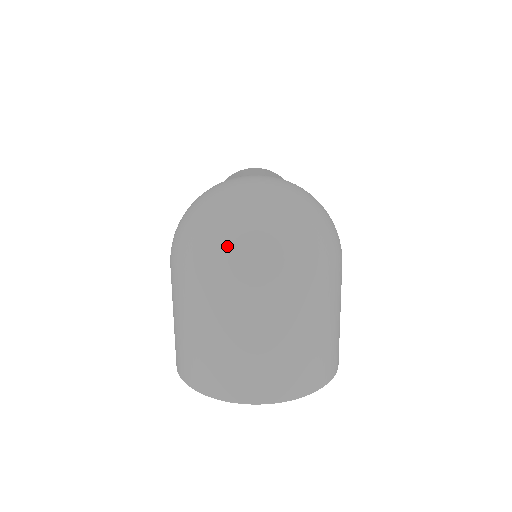
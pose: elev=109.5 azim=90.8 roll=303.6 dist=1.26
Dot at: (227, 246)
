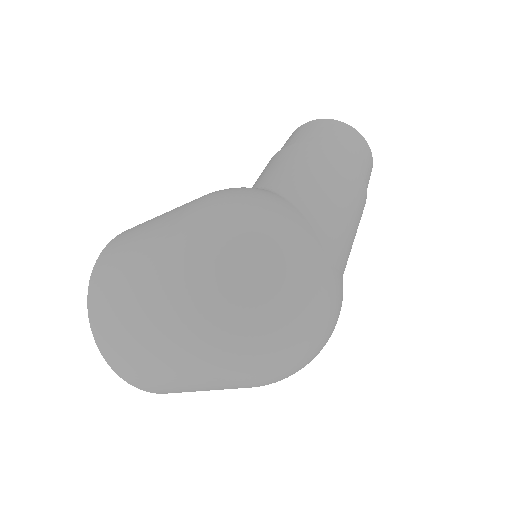
Dot at: (221, 326)
